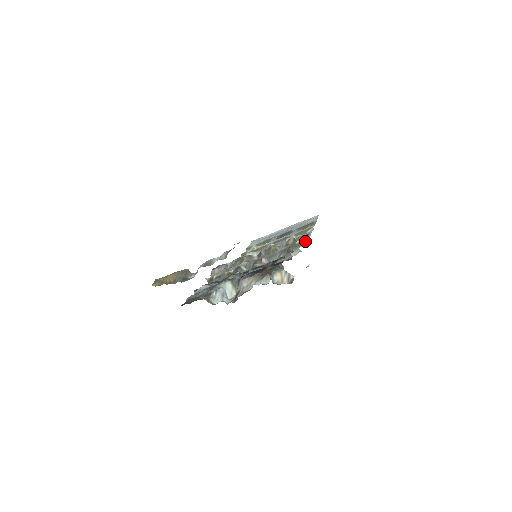
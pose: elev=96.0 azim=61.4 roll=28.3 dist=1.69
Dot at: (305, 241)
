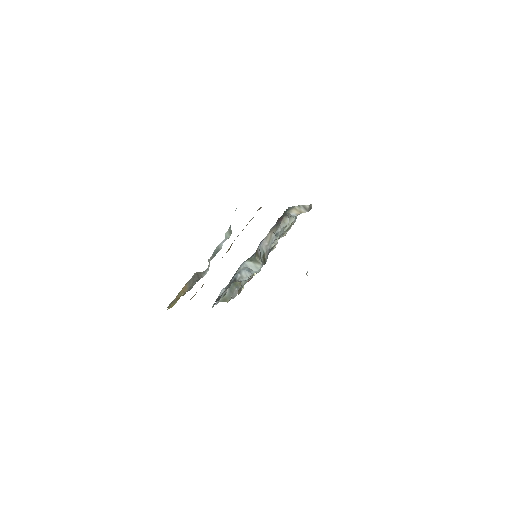
Dot at: occluded
